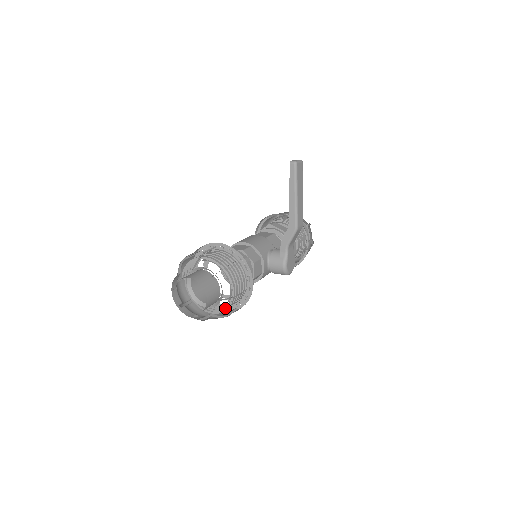
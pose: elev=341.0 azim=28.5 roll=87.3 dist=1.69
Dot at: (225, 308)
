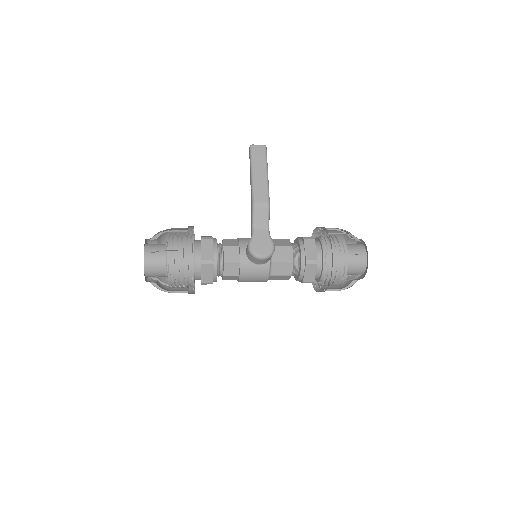
Dot at: (170, 274)
